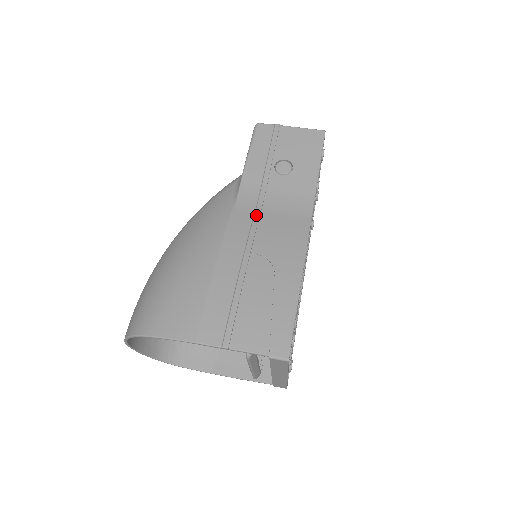
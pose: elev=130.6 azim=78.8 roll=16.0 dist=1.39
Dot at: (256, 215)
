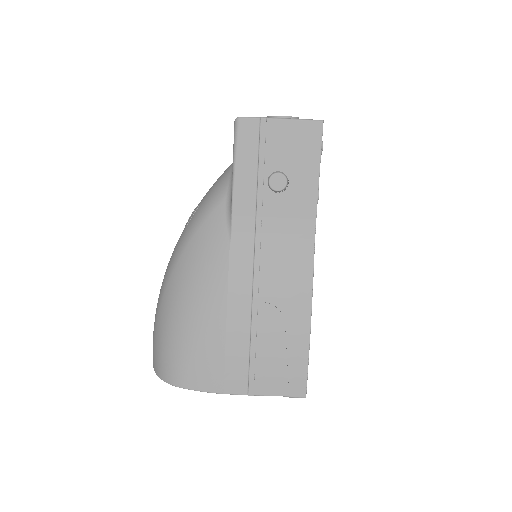
Dot at: (256, 253)
